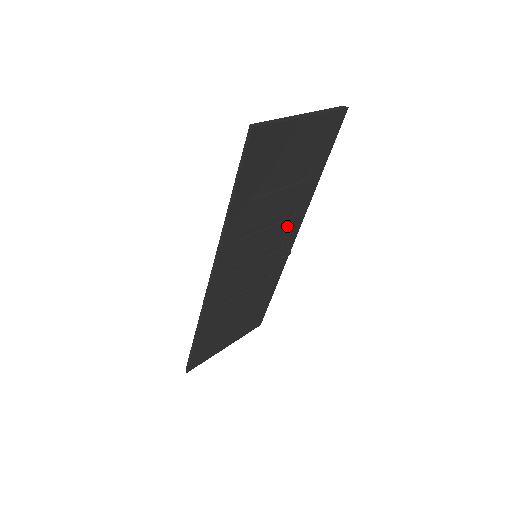
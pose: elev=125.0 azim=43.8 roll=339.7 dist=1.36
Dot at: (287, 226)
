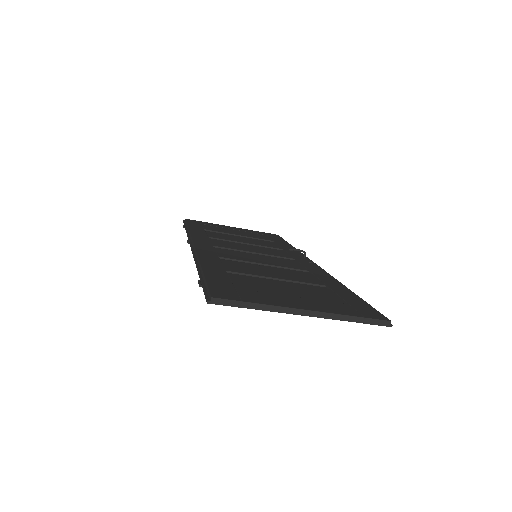
Dot at: occluded
